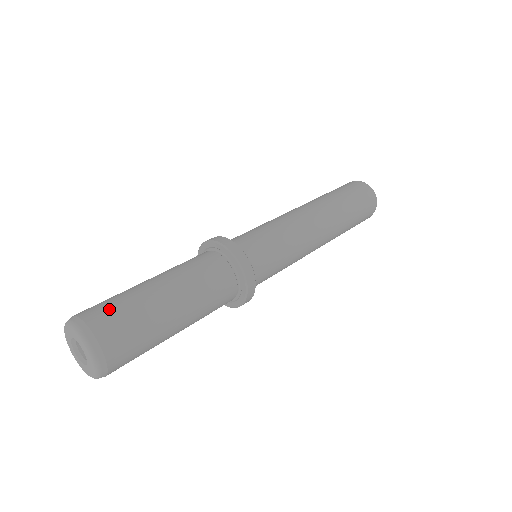
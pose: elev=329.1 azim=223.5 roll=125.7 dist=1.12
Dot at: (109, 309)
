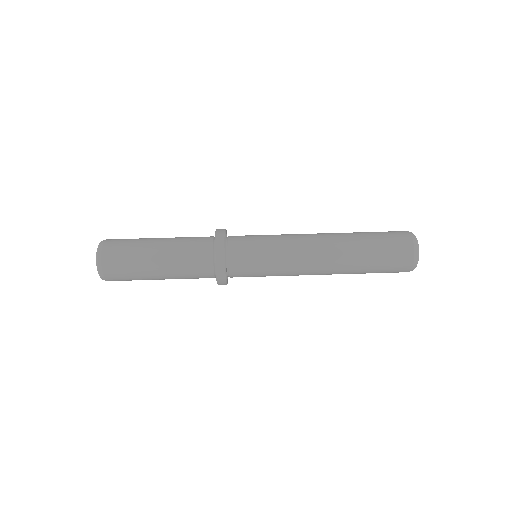
Dot at: (123, 239)
